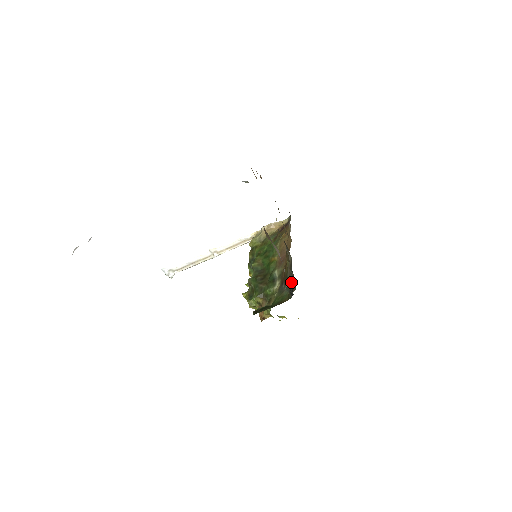
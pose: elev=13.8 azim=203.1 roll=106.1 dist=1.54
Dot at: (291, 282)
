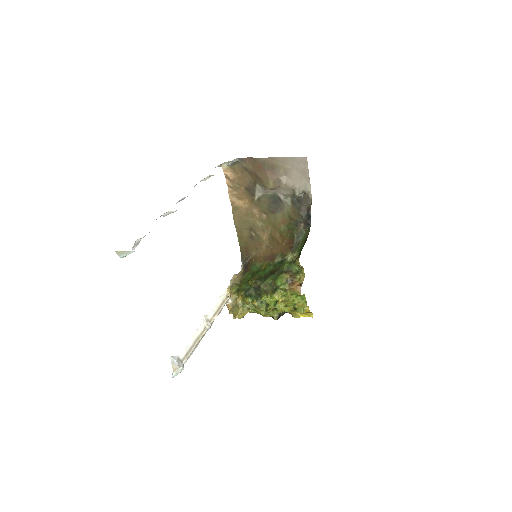
Dot at: (303, 211)
